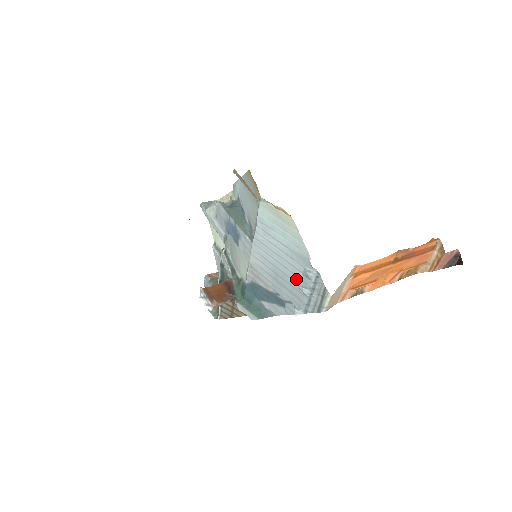
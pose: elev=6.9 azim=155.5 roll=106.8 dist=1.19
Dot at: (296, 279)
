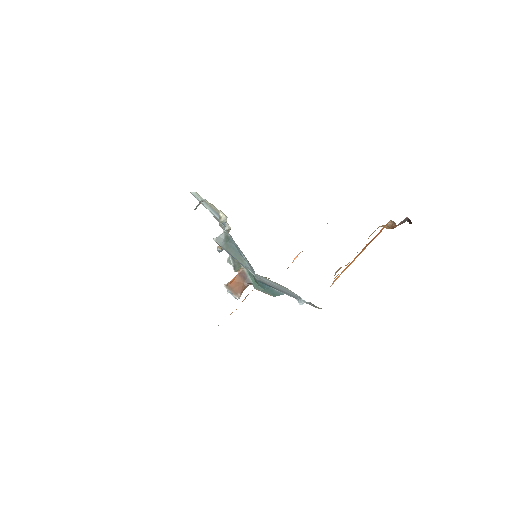
Dot at: (295, 296)
